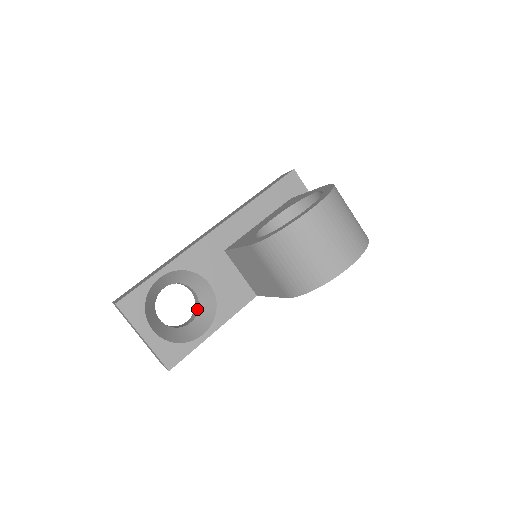
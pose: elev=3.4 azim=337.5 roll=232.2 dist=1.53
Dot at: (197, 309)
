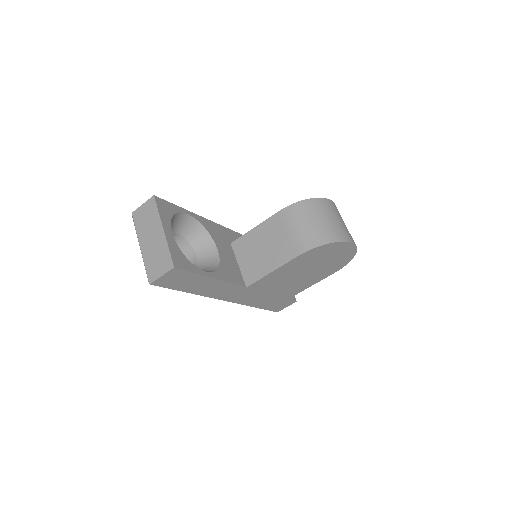
Dot at: occluded
